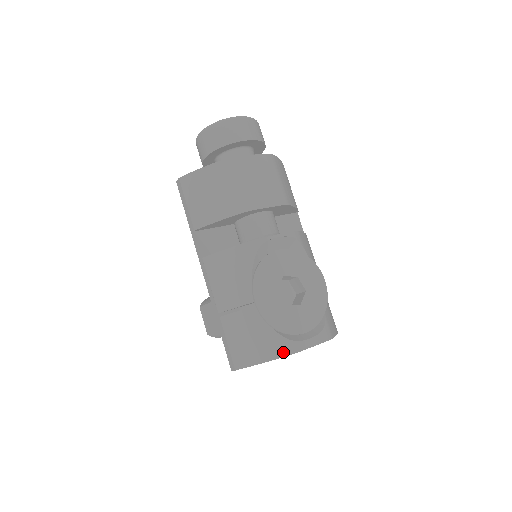
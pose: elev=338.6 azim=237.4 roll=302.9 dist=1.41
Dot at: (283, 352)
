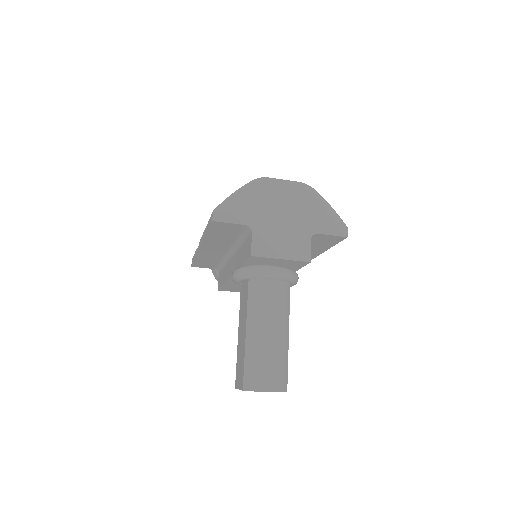
Dot at: (252, 182)
